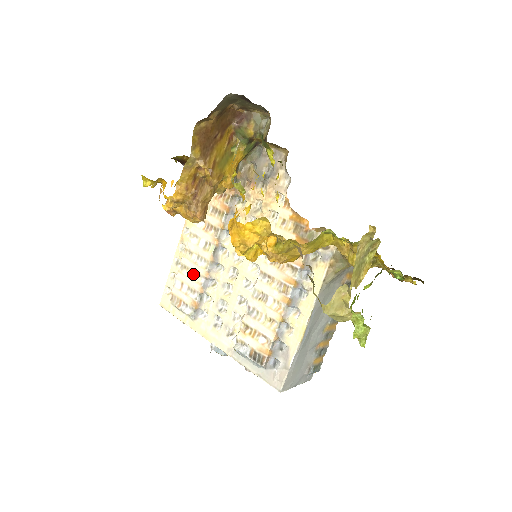
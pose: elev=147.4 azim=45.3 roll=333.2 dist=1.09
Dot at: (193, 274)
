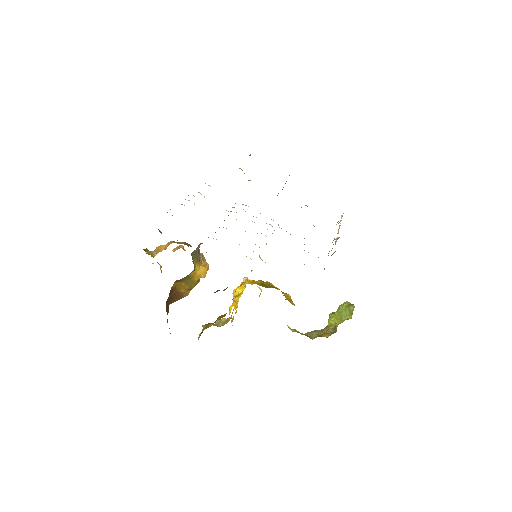
Dot at: occluded
